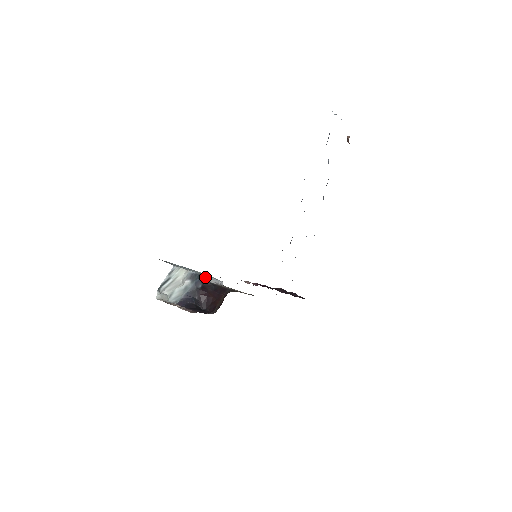
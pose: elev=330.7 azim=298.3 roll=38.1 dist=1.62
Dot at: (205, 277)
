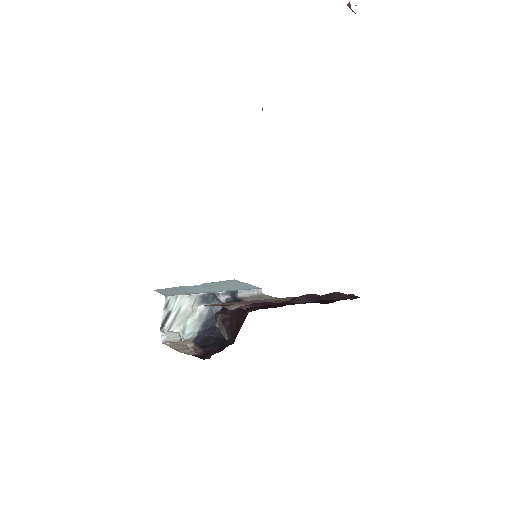
Dot at: (226, 293)
